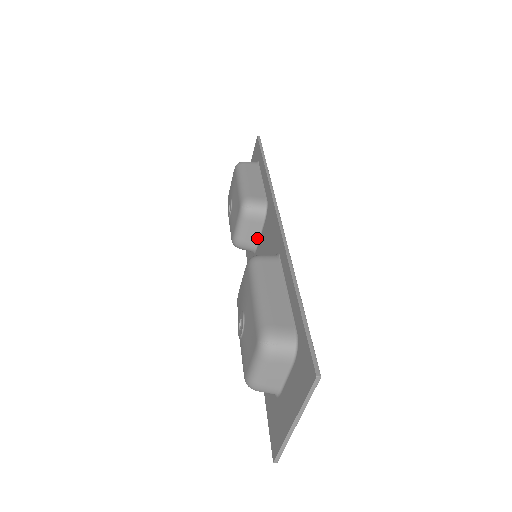
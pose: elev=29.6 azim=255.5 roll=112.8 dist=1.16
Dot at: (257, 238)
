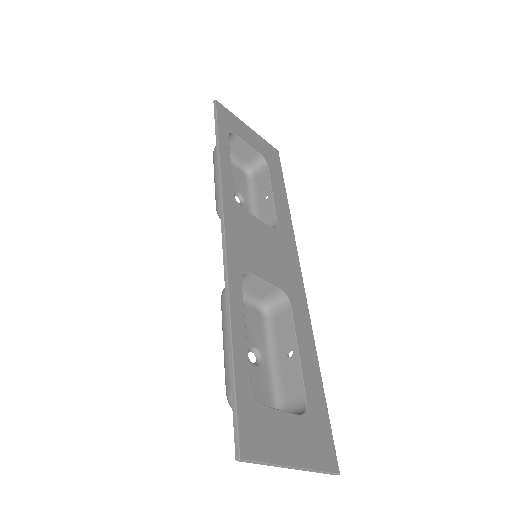
Dot at: occluded
